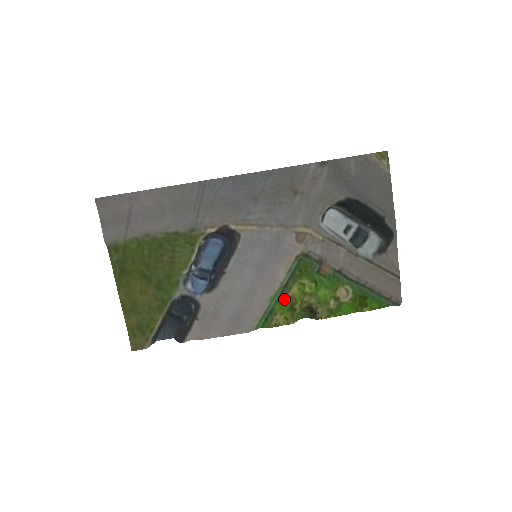
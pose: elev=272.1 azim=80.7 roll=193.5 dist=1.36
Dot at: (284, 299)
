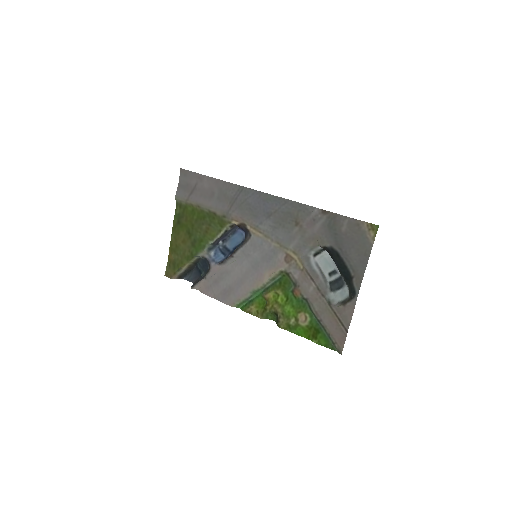
Dot at: (264, 298)
